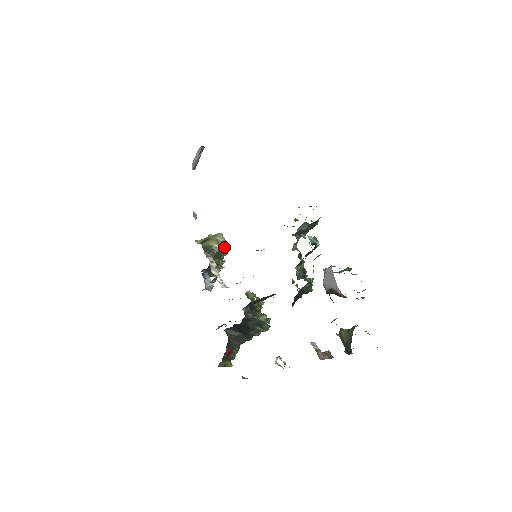
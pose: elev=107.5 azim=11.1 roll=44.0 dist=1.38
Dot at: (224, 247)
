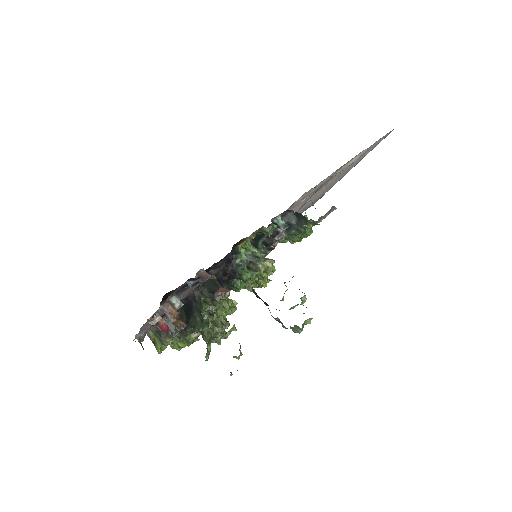
Dot at: (263, 267)
